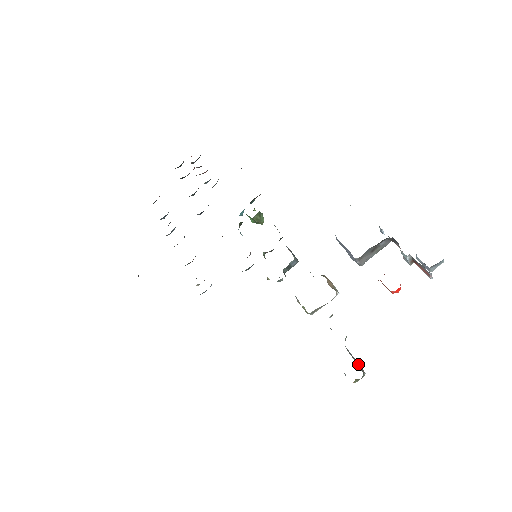
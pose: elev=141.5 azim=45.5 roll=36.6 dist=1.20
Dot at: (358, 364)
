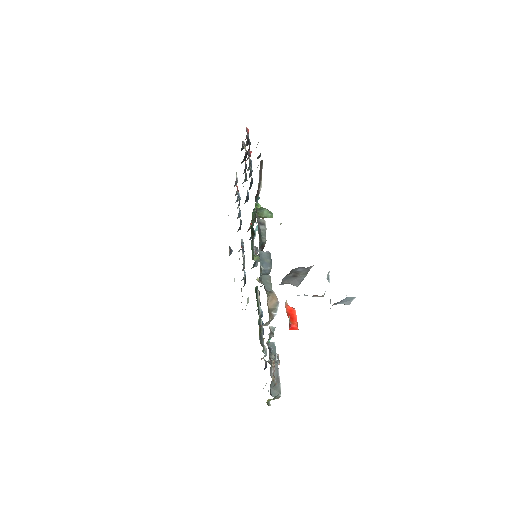
Dot at: occluded
